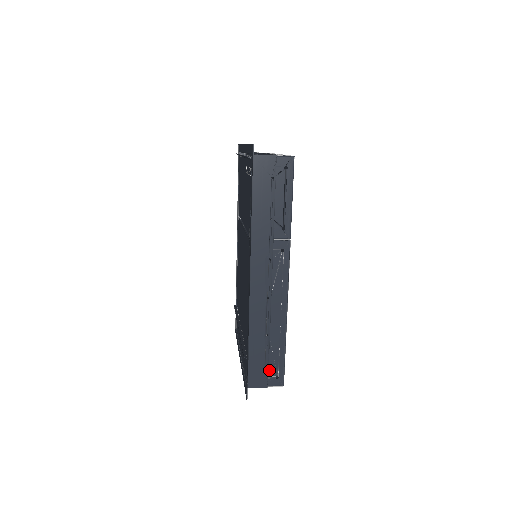
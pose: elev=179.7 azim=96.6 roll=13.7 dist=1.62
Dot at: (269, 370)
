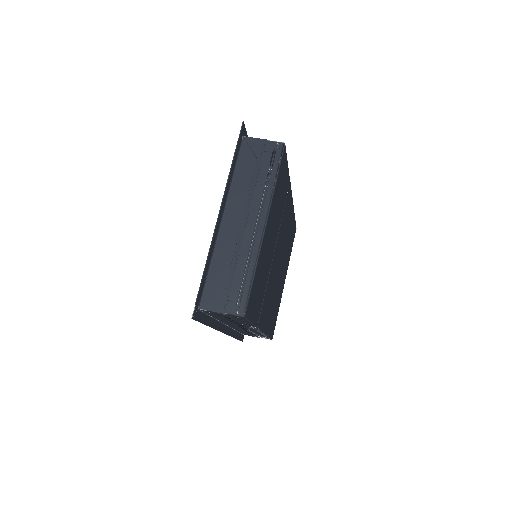
Dot at: occluded
